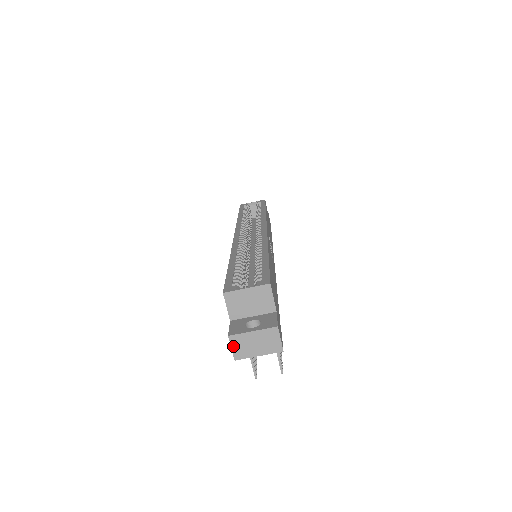
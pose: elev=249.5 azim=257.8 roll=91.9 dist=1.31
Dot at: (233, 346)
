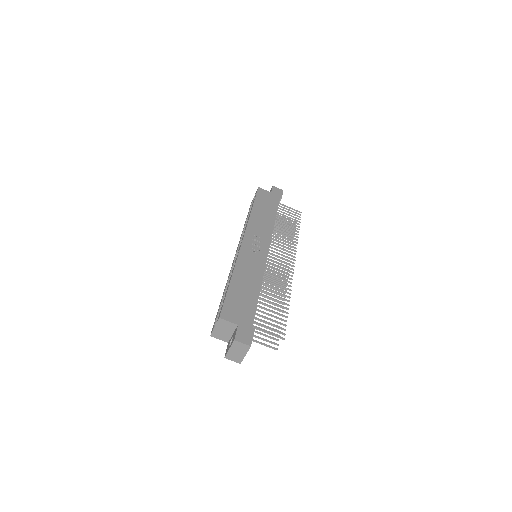
Dot at: (231, 360)
